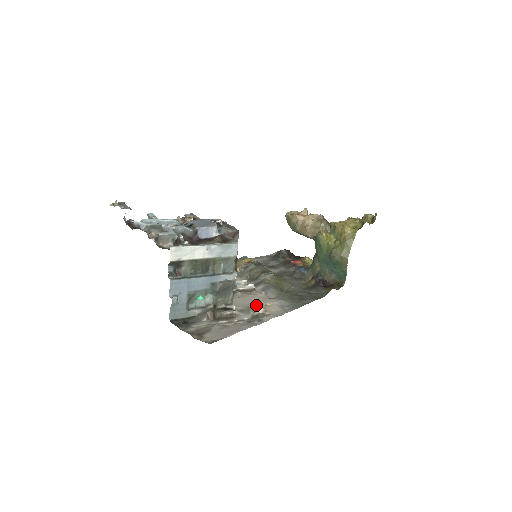
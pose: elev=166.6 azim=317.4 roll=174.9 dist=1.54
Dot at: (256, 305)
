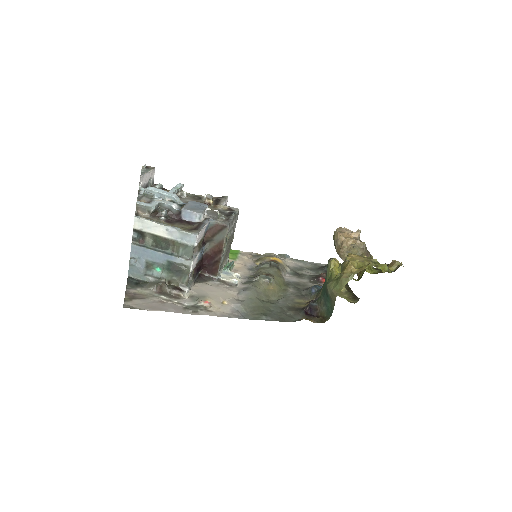
Dot at: (212, 298)
